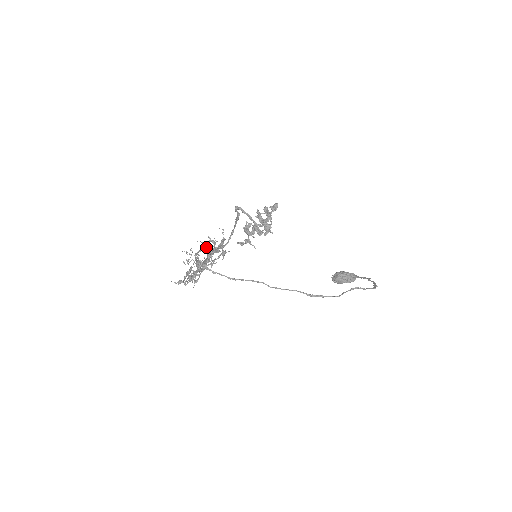
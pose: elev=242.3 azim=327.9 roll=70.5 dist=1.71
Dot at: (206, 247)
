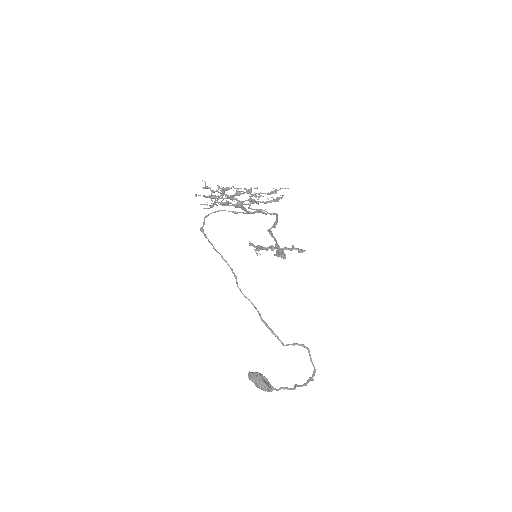
Dot at: (234, 212)
